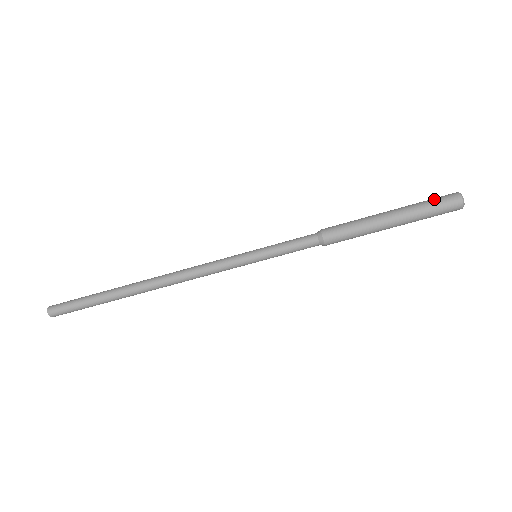
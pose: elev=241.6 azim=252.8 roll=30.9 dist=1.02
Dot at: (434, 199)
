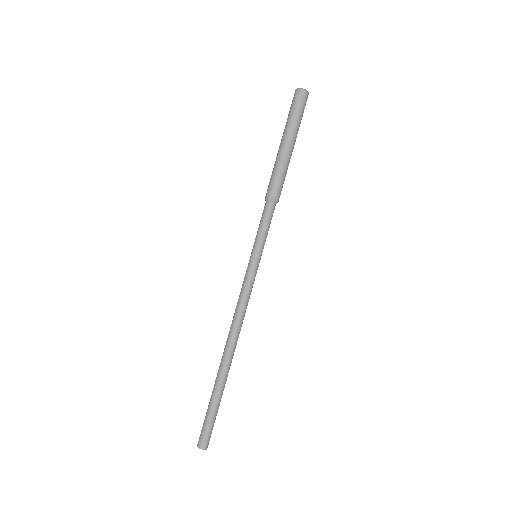
Dot at: occluded
